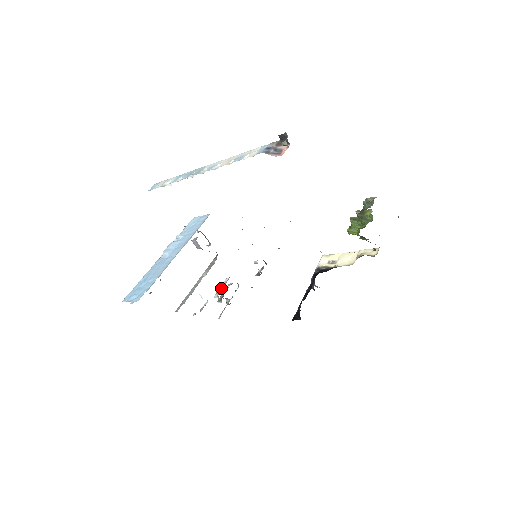
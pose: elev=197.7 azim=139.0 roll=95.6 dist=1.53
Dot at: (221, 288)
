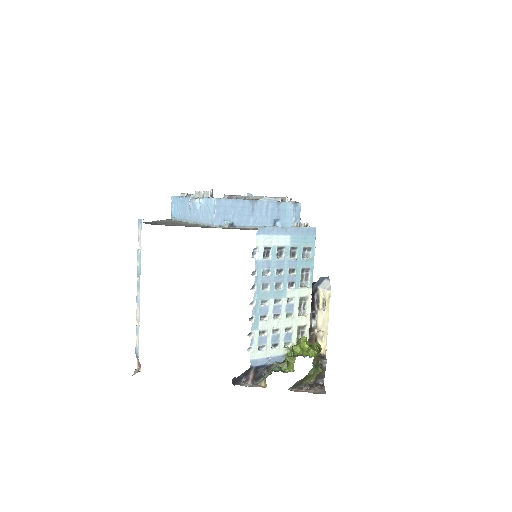
Dot at: occluded
